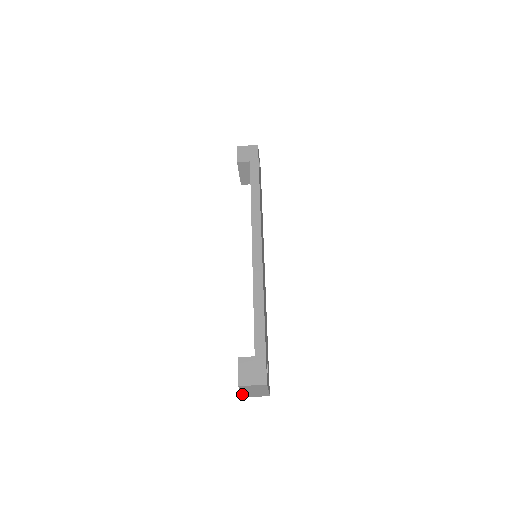
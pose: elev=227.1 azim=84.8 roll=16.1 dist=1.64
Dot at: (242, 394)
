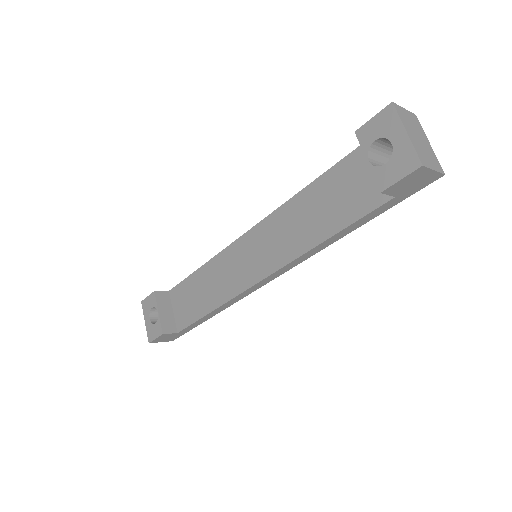
Dot at: (144, 313)
